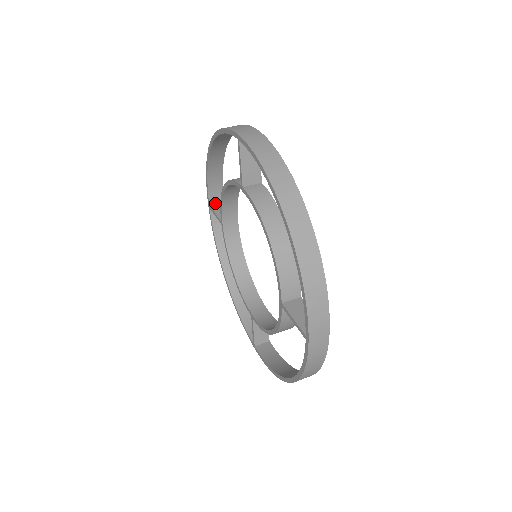
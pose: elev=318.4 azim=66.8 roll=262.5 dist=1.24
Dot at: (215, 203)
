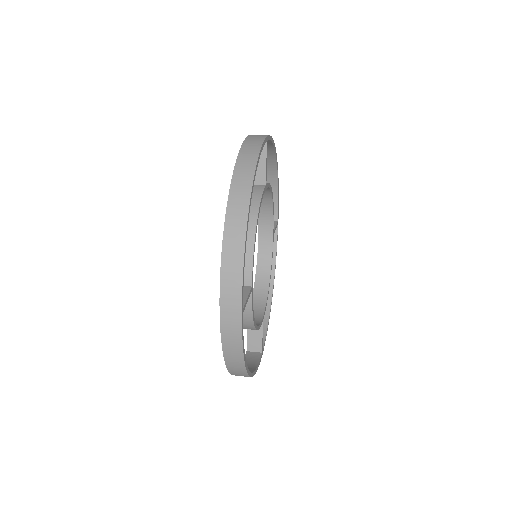
Dot at: occluded
